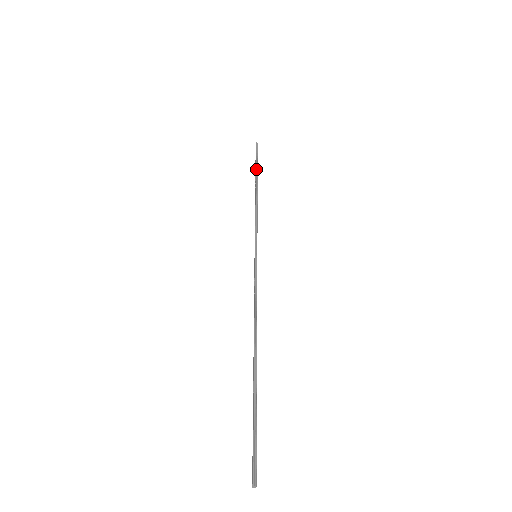
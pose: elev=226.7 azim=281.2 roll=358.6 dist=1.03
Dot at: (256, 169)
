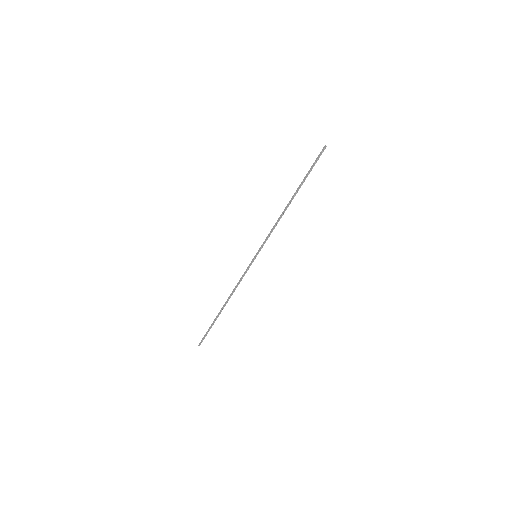
Dot at: (304, 181)
